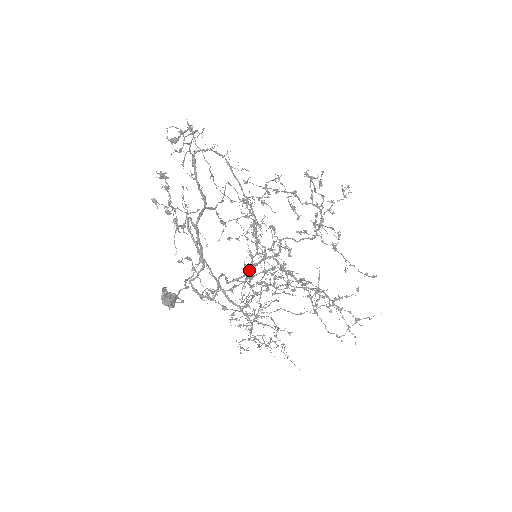
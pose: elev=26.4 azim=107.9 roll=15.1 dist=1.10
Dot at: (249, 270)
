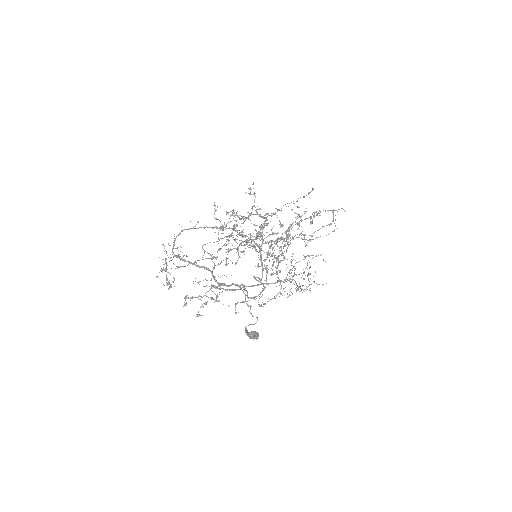
Dot at: (262, 265)
